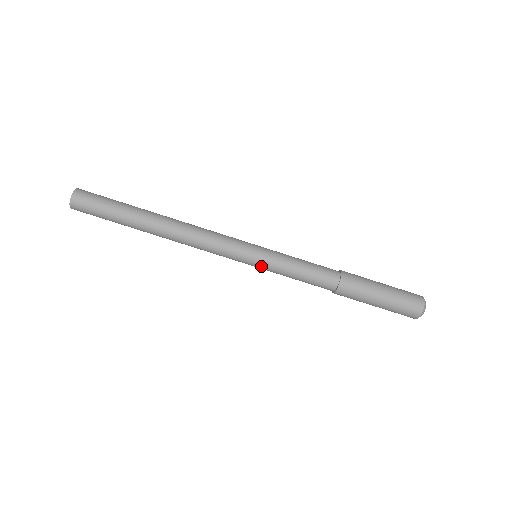
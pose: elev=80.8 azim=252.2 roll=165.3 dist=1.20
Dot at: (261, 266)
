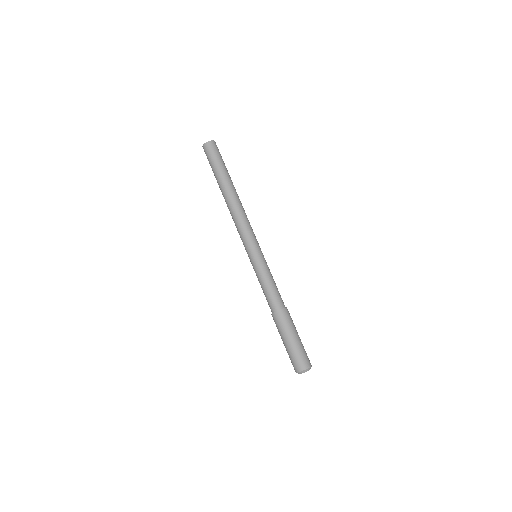
Dot at: (252, 263)
